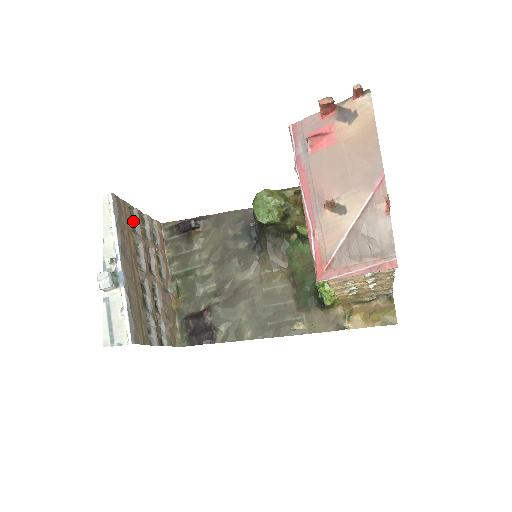
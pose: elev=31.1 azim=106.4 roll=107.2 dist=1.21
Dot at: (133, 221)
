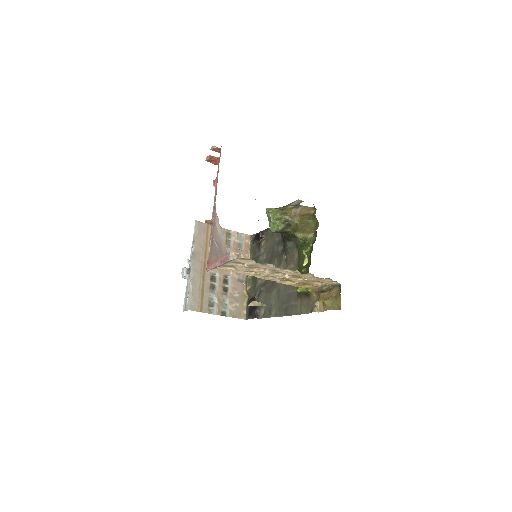
Dot at: occluded
